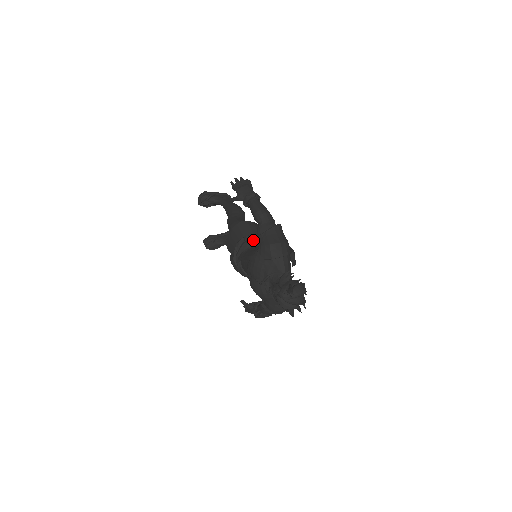
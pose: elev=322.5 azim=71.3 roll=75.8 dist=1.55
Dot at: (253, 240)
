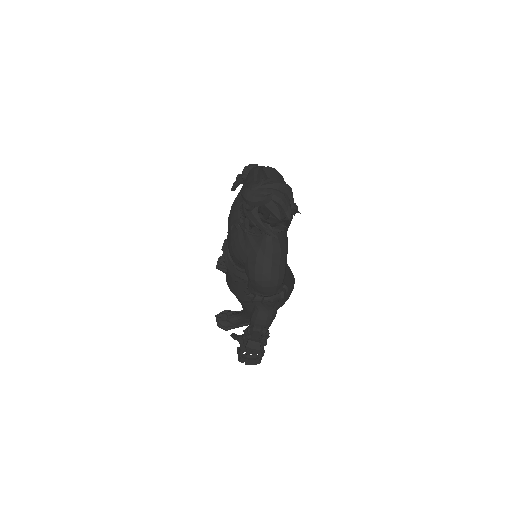
Dot at: occluded
